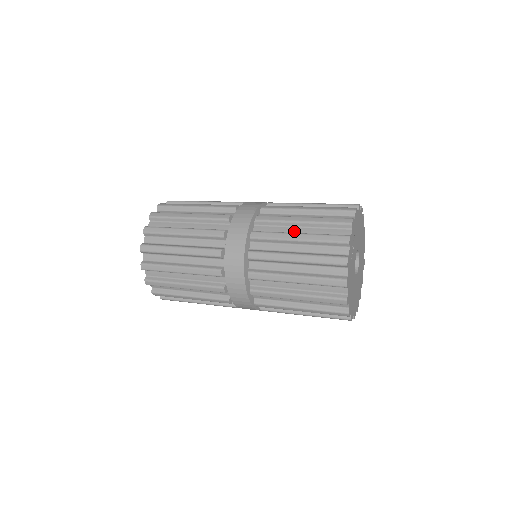
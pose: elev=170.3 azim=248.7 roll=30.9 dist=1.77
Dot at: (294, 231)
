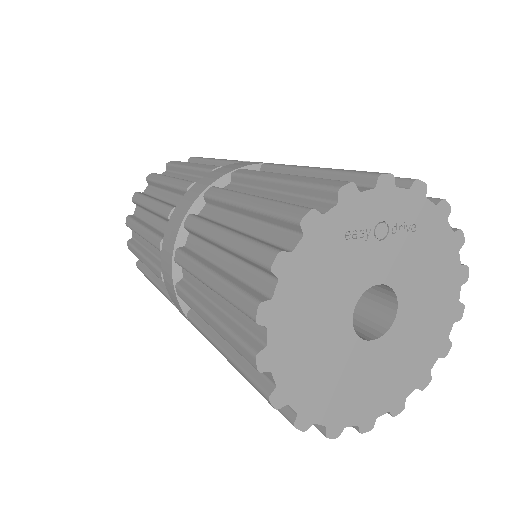
Dot at: occluded
